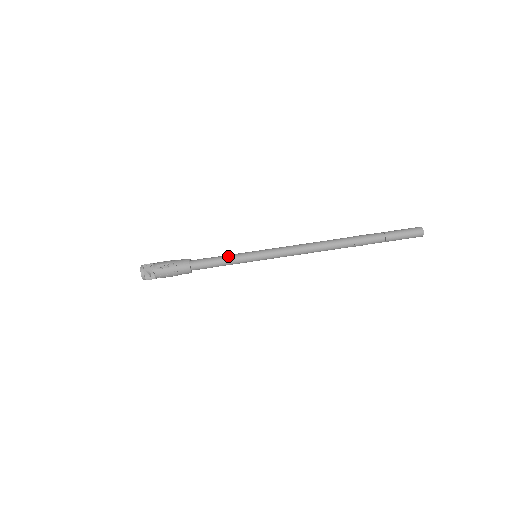
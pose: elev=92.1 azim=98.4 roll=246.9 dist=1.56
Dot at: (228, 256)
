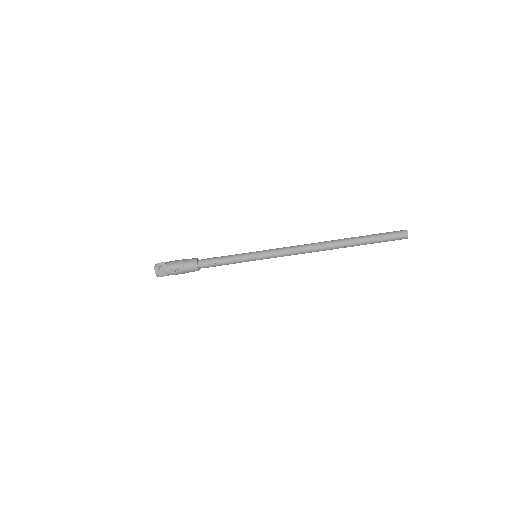
Dot at: (231, 260)
